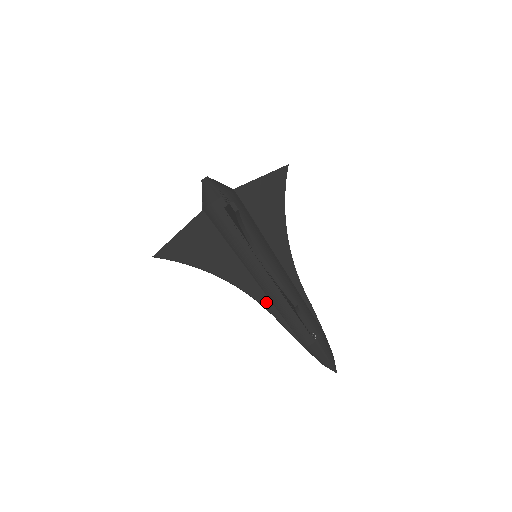
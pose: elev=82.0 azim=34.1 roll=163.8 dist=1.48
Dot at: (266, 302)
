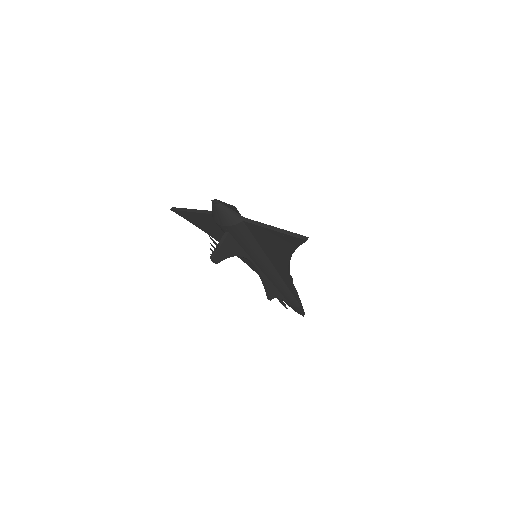
Dot at: occluded
